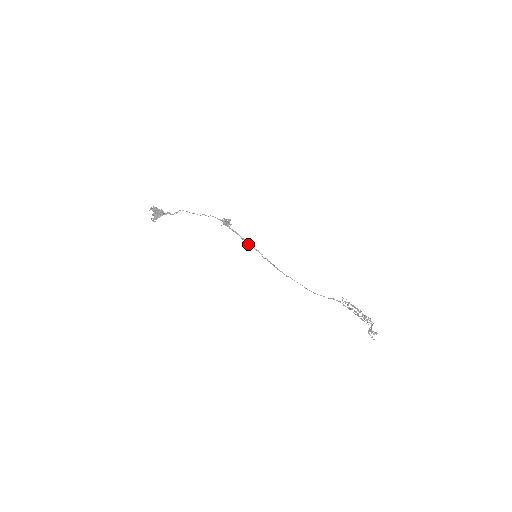
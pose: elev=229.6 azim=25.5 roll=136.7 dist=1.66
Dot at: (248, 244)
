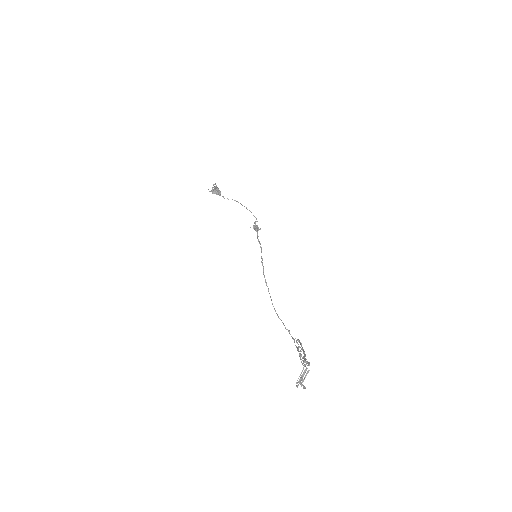
Dot at: (258, 241)
